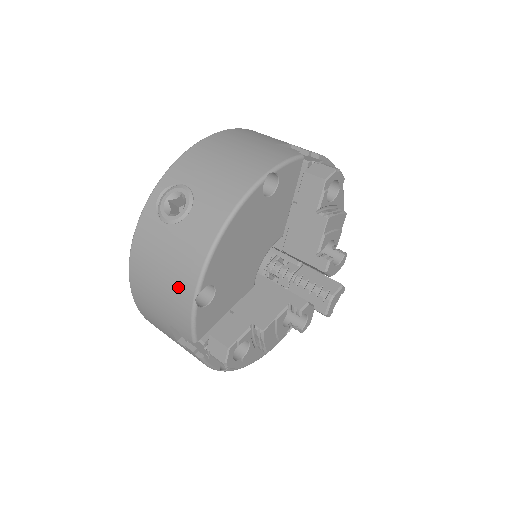
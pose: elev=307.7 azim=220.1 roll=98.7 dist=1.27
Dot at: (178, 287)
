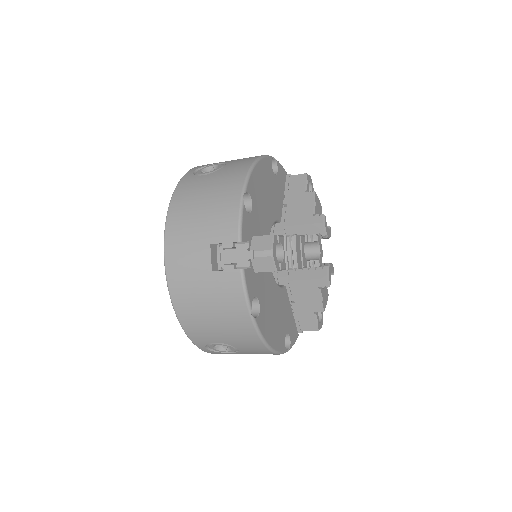
Dot at: (224, 198)
